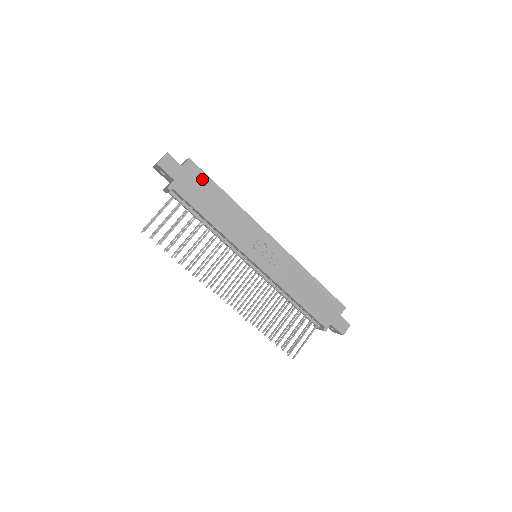
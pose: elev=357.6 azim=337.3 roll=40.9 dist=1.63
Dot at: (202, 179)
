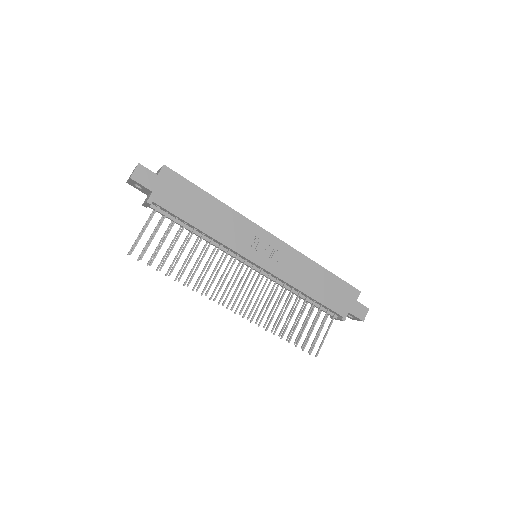
Dot at: (182, 185)
